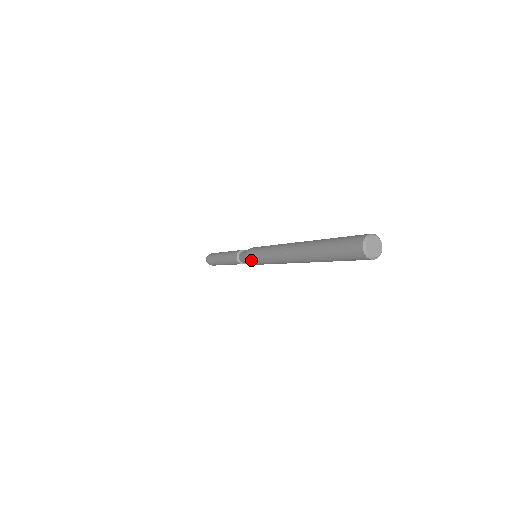
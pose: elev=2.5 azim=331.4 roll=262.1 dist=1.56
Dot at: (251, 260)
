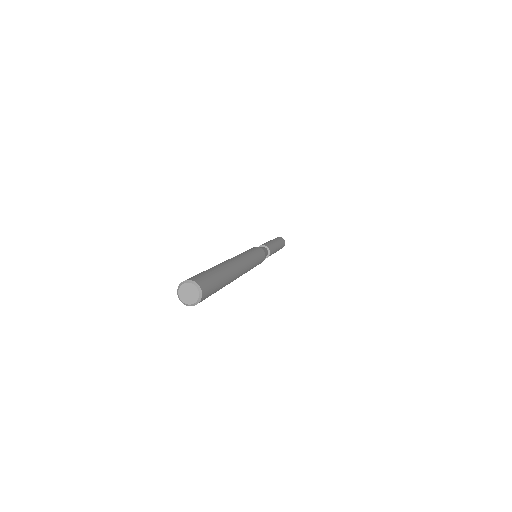
Dot at: occluded
